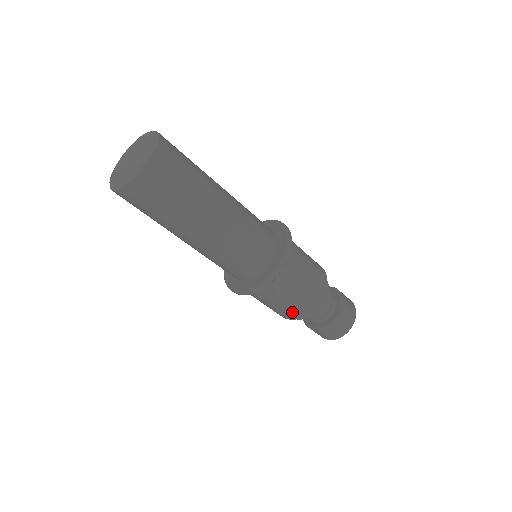
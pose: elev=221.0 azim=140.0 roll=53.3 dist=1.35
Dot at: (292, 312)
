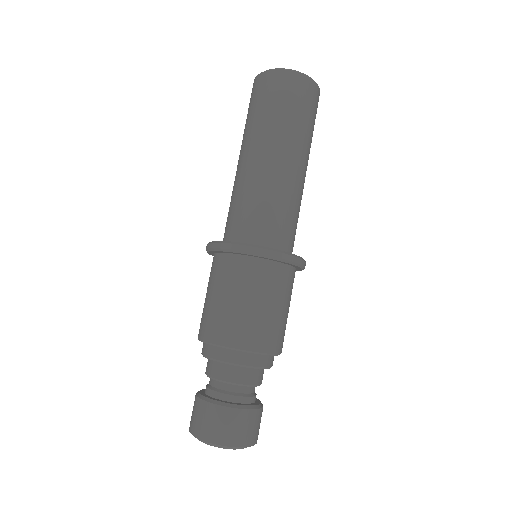
Dot at: (278, 335)
